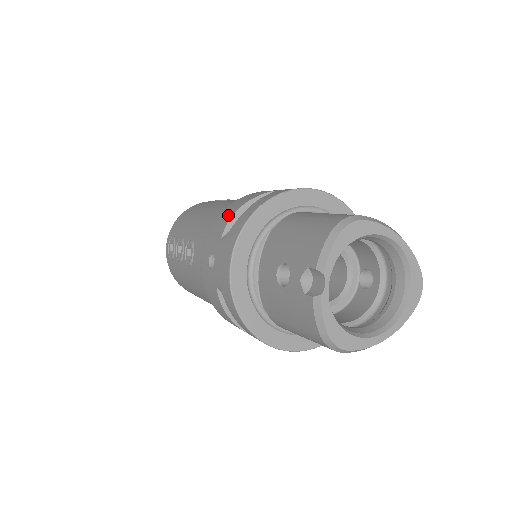
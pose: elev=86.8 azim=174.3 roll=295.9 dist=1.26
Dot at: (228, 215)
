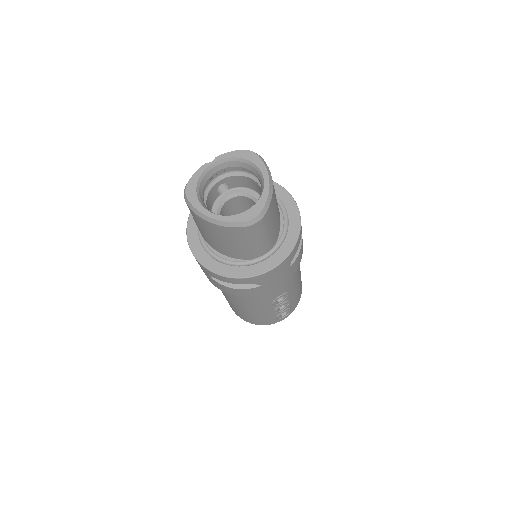
Dot at: occluded
